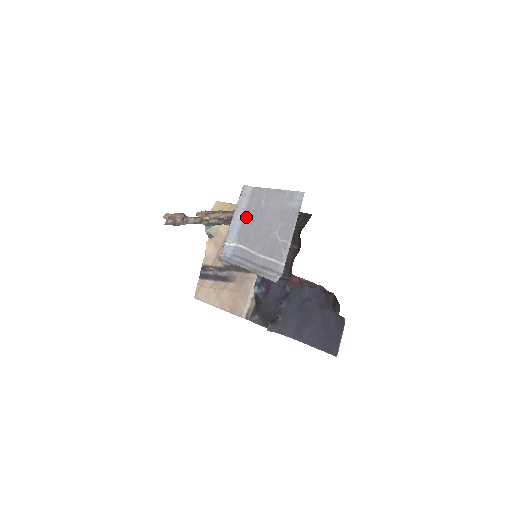
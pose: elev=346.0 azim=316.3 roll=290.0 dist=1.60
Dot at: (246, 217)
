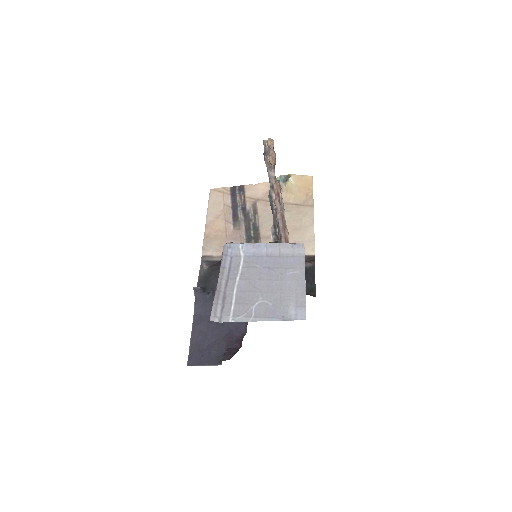
Dot at: (272, 258)
